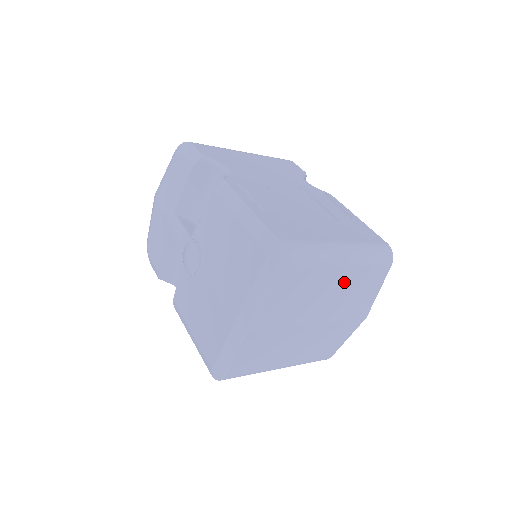
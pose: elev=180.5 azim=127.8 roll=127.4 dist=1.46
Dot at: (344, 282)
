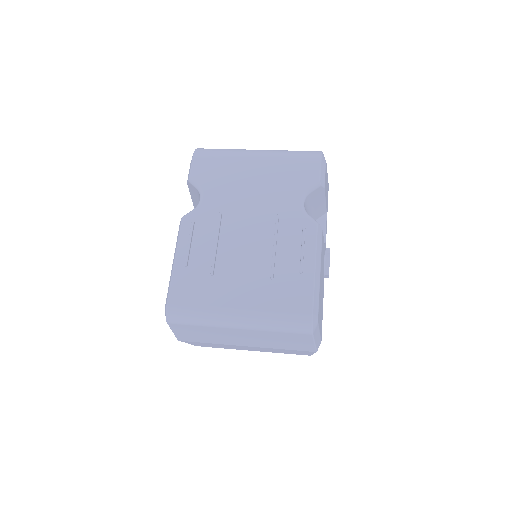
Dot at: (254, 335)
